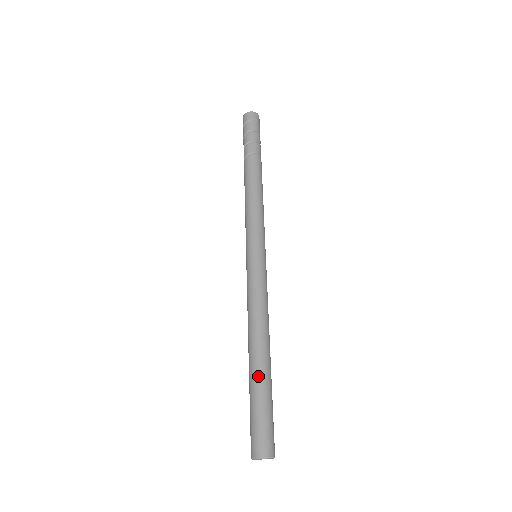
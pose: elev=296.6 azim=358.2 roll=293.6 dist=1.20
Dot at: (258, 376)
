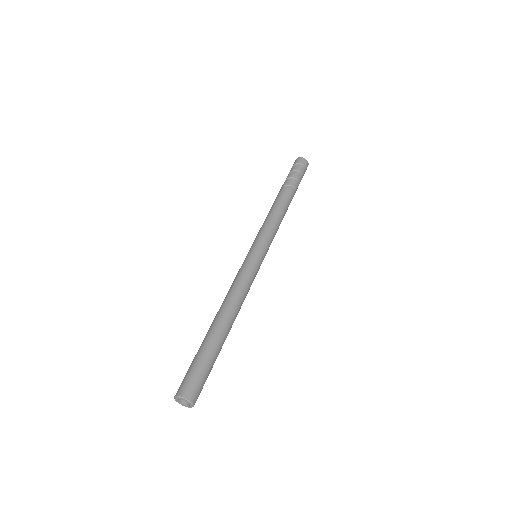
Dot at: (219, 341)
